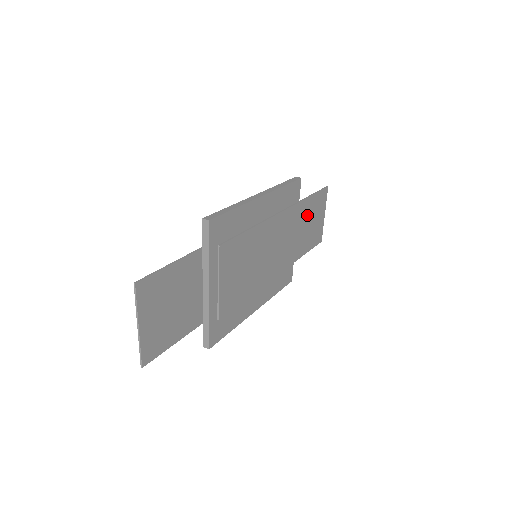
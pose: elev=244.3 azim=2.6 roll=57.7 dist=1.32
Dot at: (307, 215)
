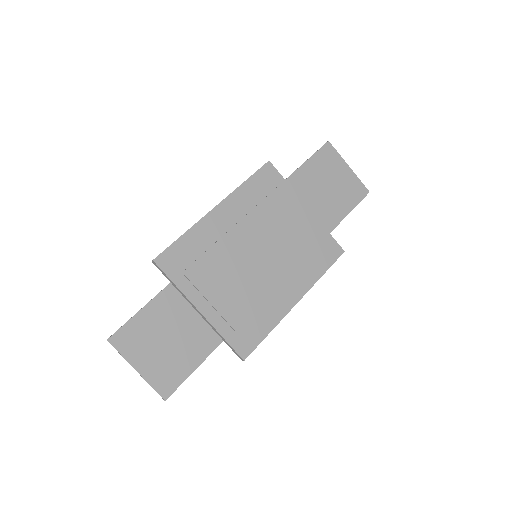
Dot at: (312, 184)
